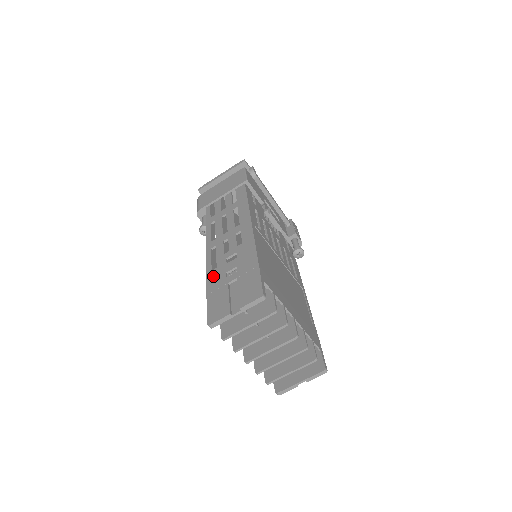
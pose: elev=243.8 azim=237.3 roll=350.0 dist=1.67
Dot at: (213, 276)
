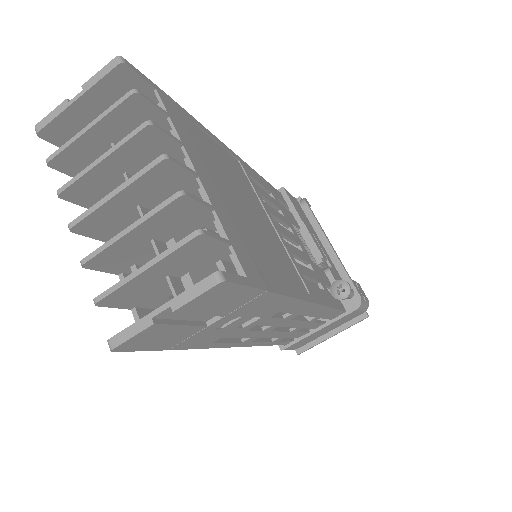
Dot at: occluded
